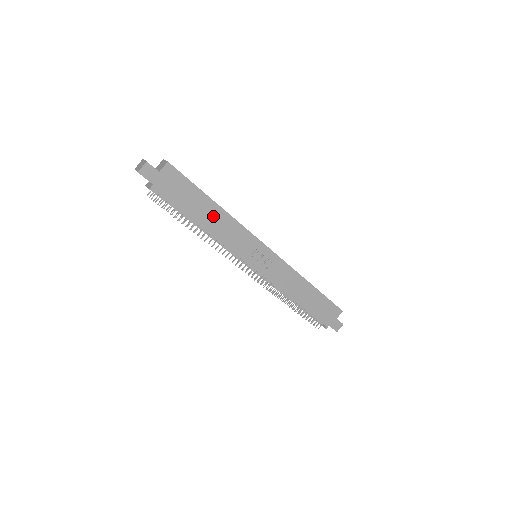
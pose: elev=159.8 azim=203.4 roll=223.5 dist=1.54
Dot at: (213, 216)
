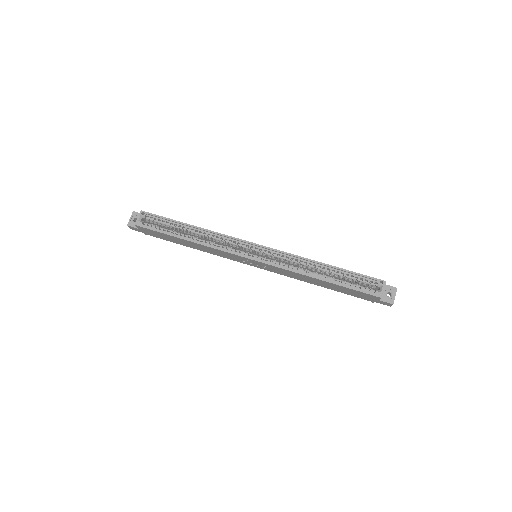
Dot at: (193, 245)
